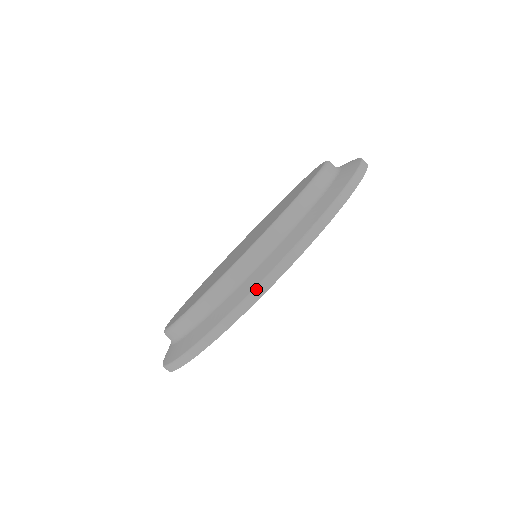
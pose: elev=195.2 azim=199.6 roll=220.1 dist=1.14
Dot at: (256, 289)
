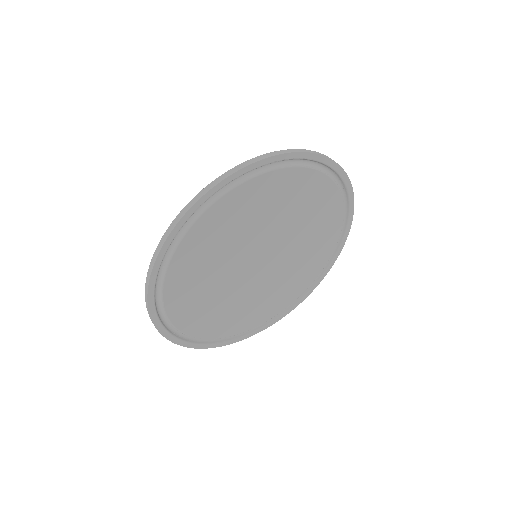
Dot at: (145, 289)
